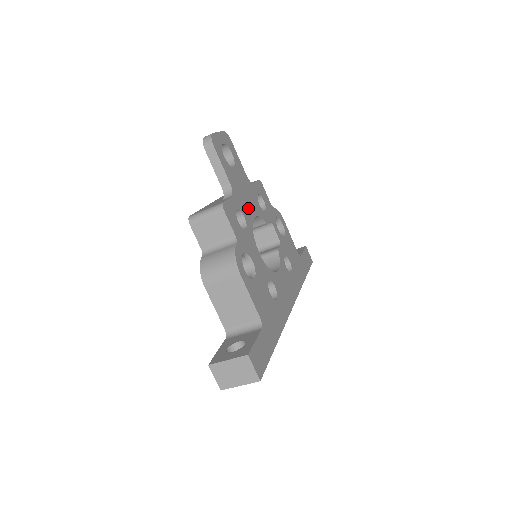
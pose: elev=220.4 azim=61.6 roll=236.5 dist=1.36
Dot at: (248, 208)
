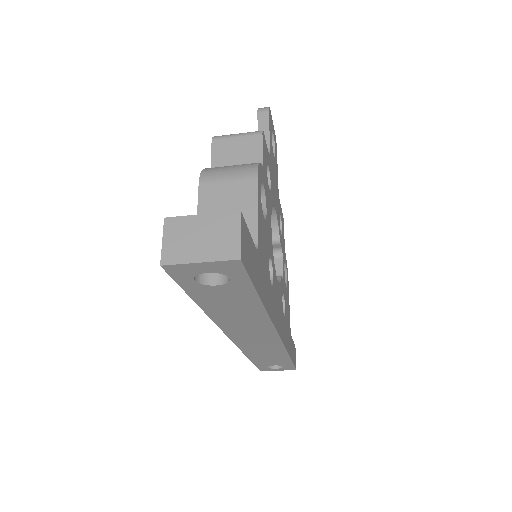
Dot at: (274, 193)
